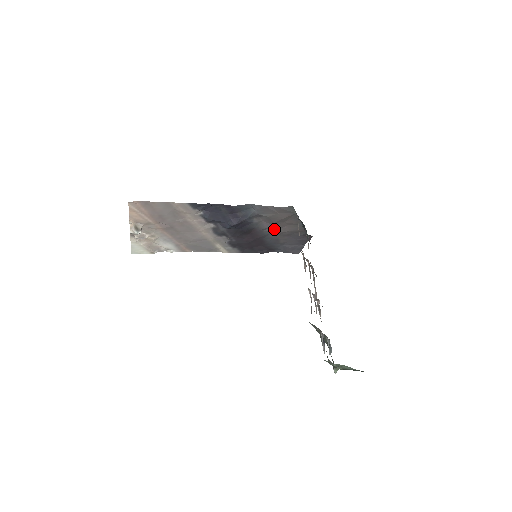
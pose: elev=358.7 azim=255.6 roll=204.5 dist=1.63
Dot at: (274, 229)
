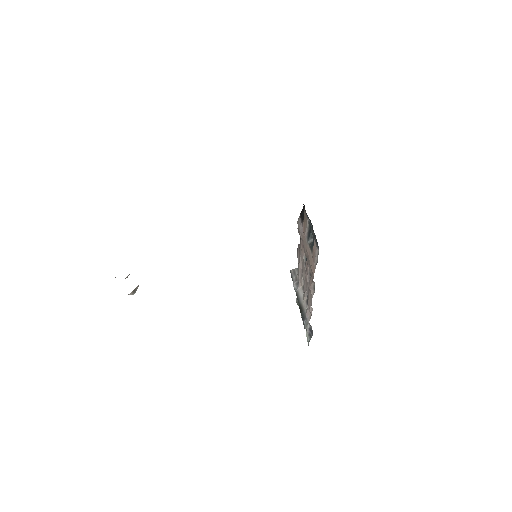
Dot at: occluded
